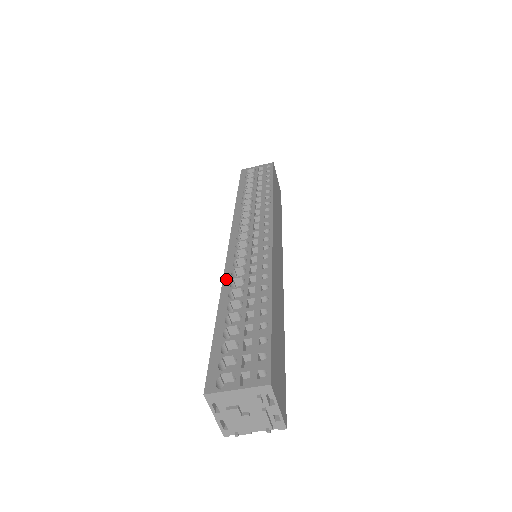
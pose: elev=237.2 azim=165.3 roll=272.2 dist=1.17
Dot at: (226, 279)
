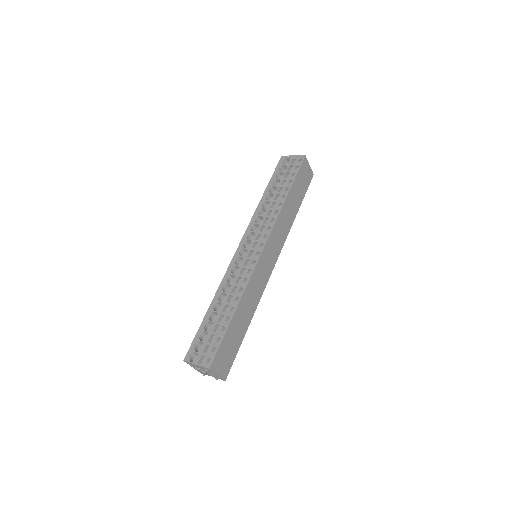
Dot at: (223, 282)
